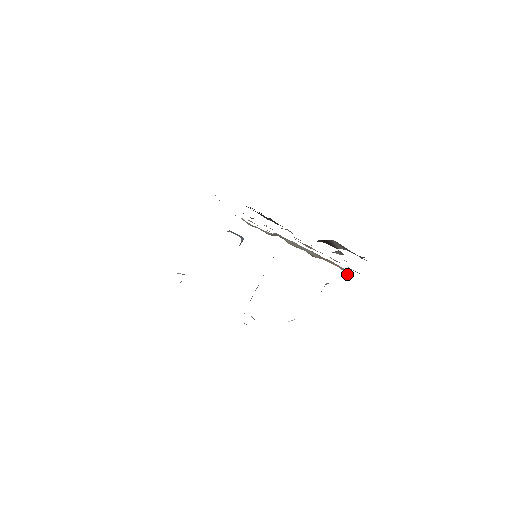
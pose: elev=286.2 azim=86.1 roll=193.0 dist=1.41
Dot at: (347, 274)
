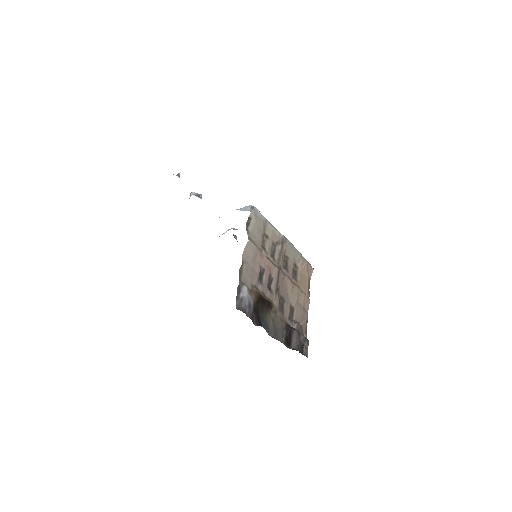
Dot at: (310, 279)
